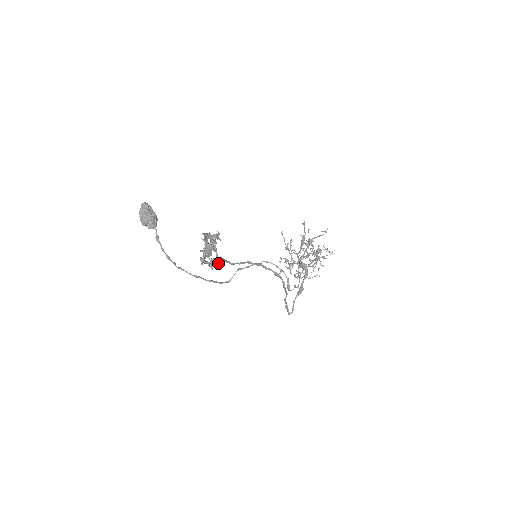
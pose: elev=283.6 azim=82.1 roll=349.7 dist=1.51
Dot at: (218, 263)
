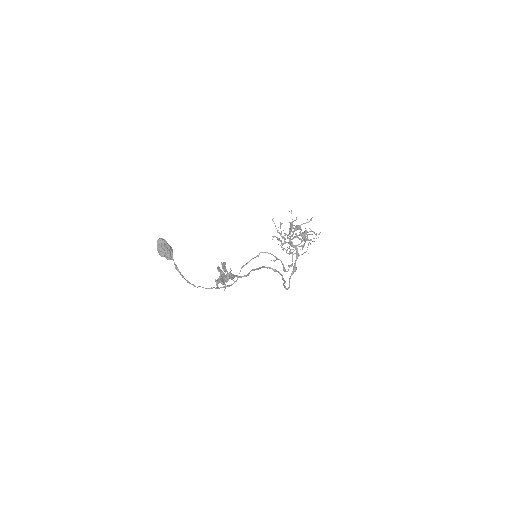
Dot at: (229, 278)
